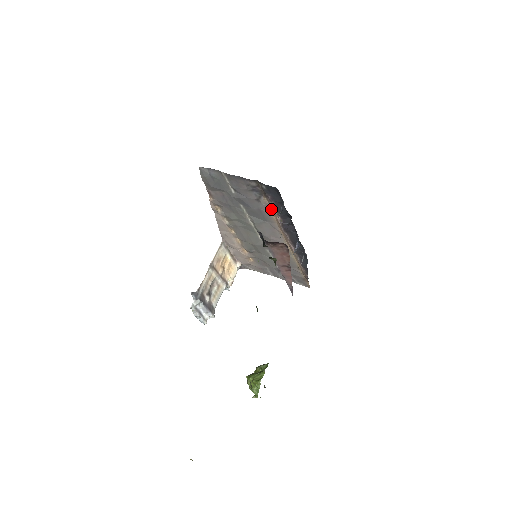
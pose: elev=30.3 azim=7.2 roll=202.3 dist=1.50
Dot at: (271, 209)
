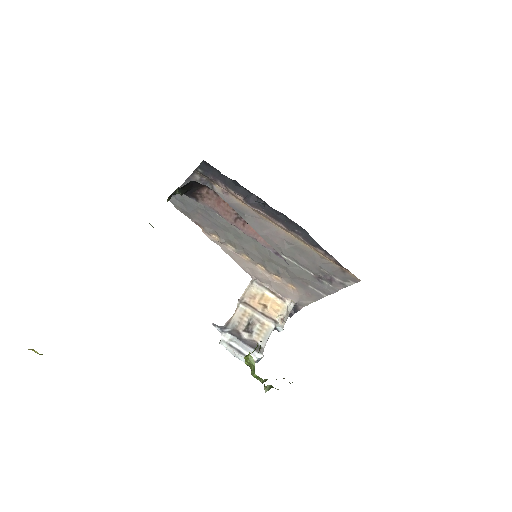
Dot at: (231, 194)
